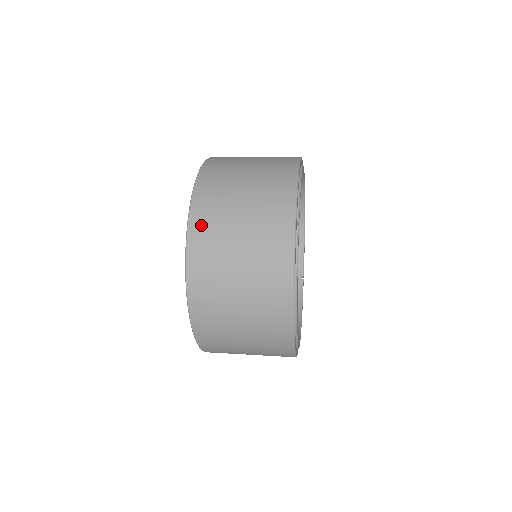
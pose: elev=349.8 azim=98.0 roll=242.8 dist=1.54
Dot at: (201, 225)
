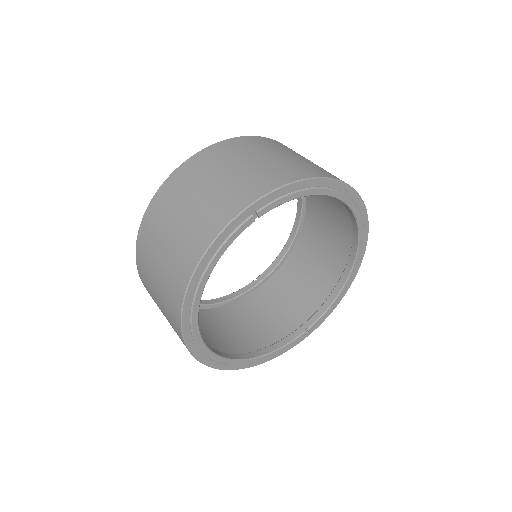
Dot at: (193, 165)
